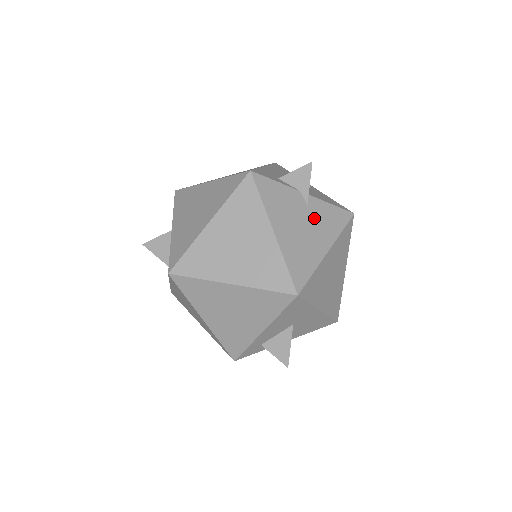
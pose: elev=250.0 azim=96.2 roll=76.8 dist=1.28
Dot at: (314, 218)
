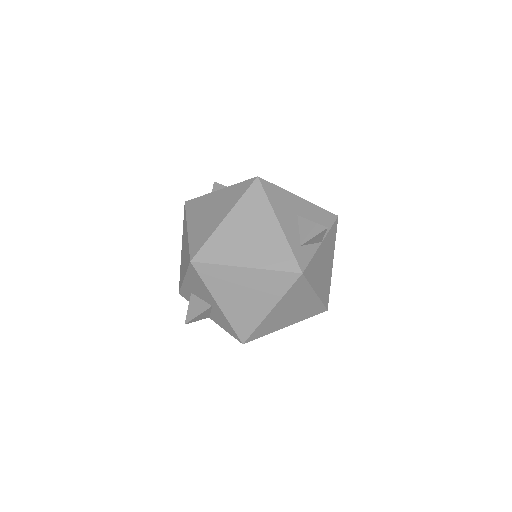
Dot at: occluded
